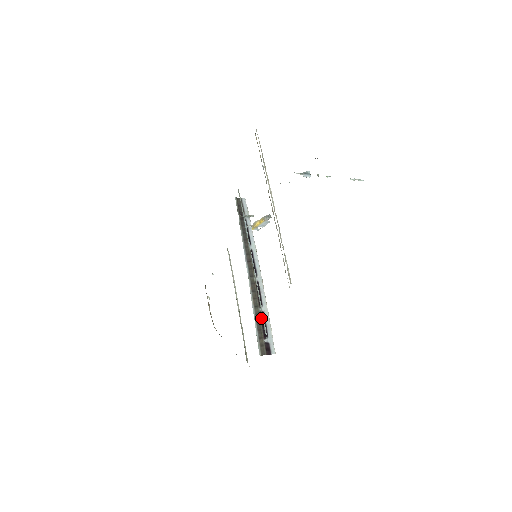
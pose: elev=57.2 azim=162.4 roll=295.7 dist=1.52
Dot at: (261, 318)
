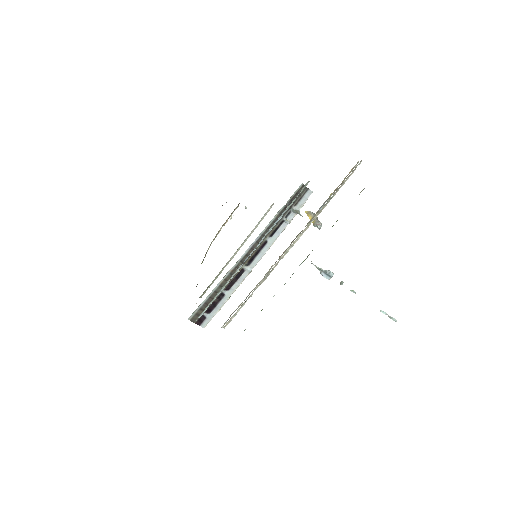
Dot at: (217, 297)
